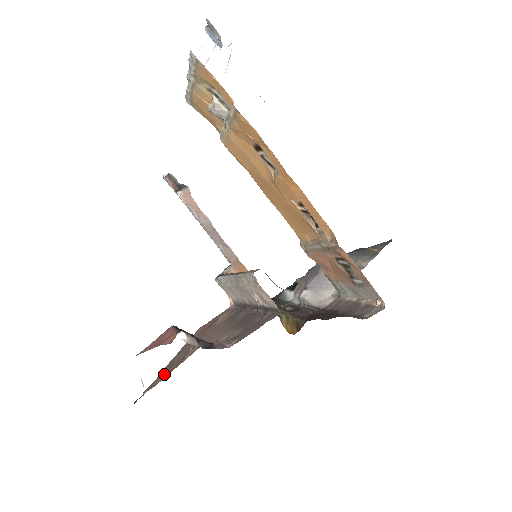
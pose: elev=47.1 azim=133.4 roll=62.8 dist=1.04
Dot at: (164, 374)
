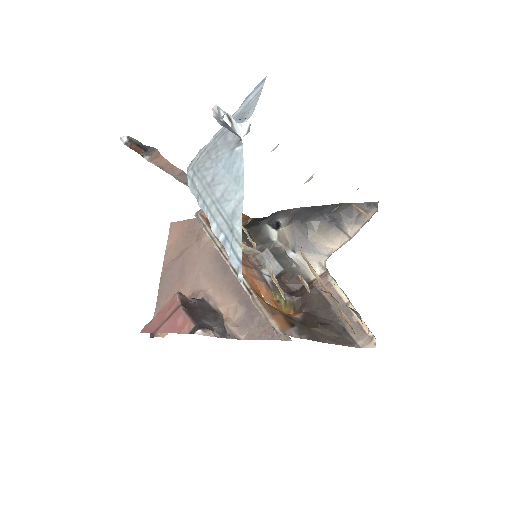
Dot at: (165, 303)
